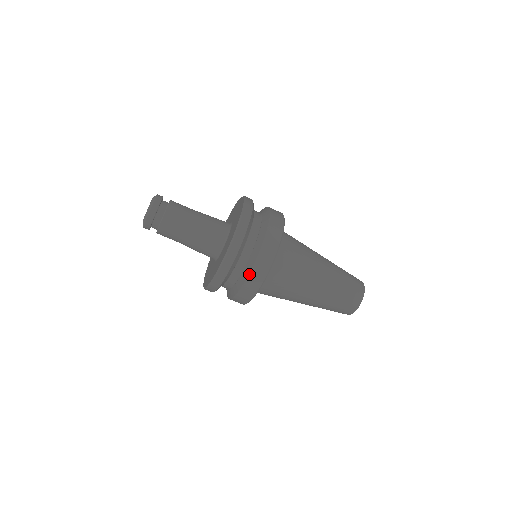
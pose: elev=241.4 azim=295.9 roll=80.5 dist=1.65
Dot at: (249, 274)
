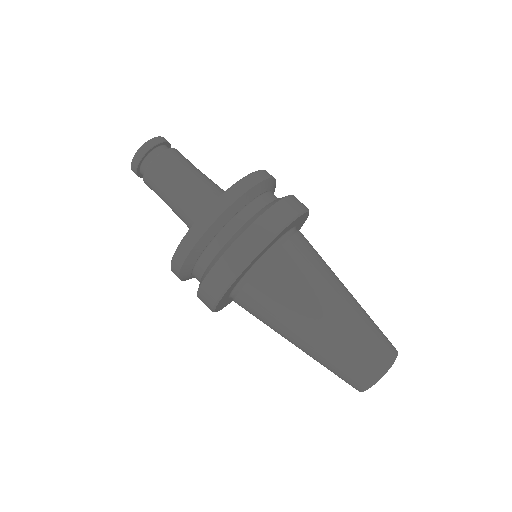
Dot at: (246, 230)
